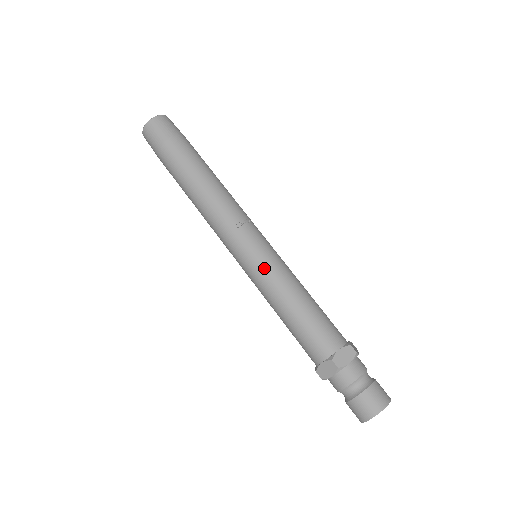
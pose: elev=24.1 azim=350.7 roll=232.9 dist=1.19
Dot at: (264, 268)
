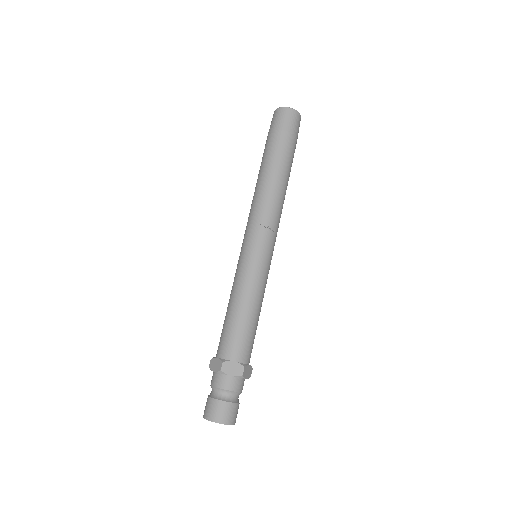
Dot at: (248, 267)
